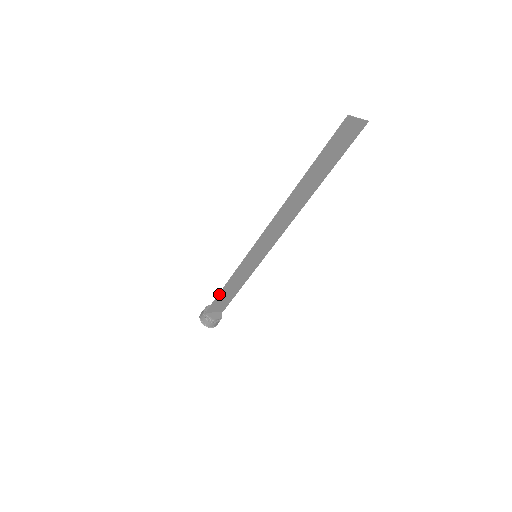
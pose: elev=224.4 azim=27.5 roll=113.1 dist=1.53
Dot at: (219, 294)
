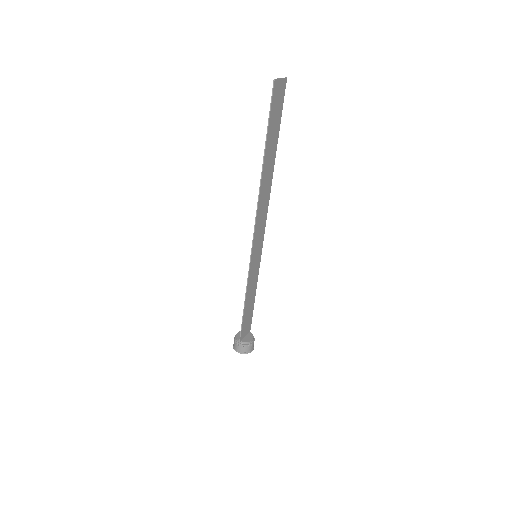
Dot at: (243, 314)
